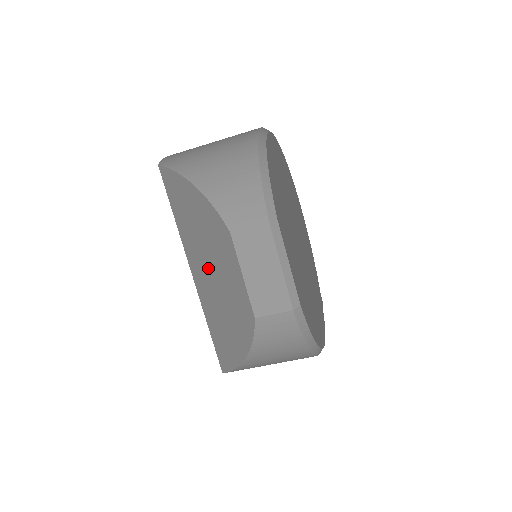
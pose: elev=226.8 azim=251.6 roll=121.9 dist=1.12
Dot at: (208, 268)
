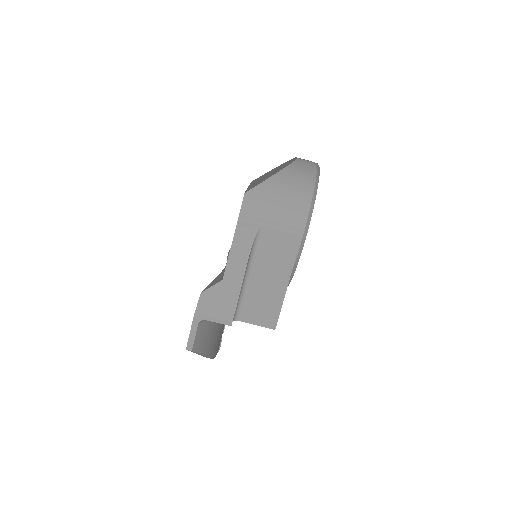
Dot at: occluded
